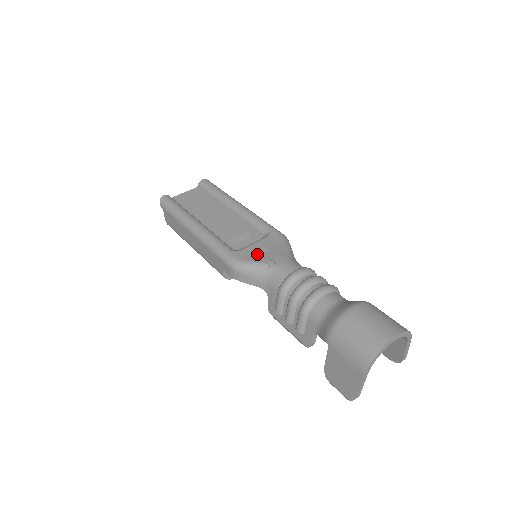
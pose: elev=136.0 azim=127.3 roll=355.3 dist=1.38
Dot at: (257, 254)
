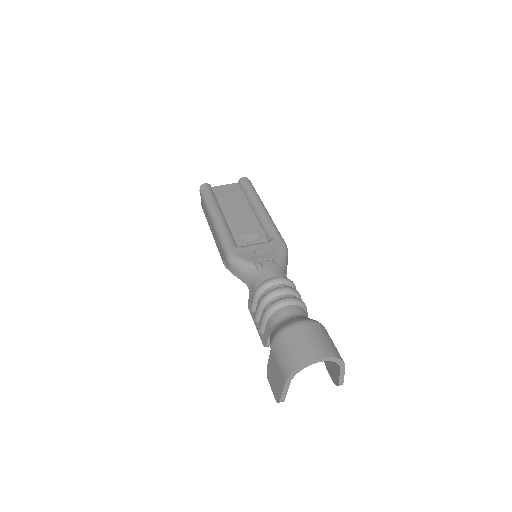
Dot at: (252, 254)
